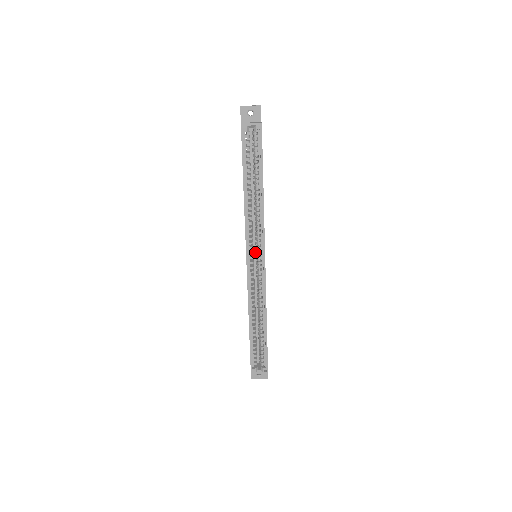
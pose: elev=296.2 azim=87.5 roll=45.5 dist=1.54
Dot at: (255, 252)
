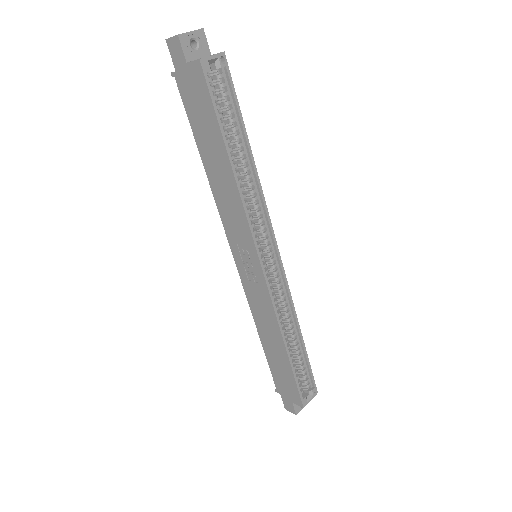
Dot at: occluded
